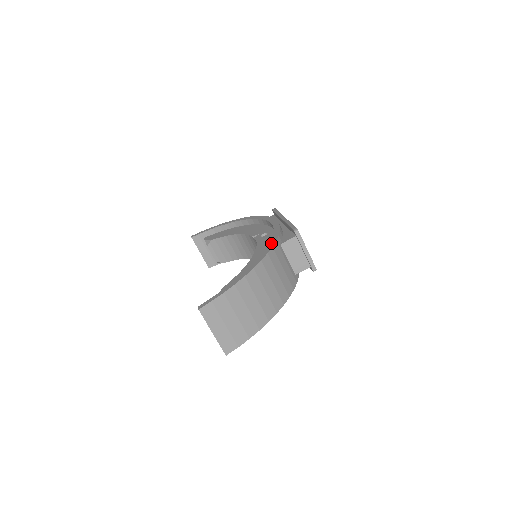
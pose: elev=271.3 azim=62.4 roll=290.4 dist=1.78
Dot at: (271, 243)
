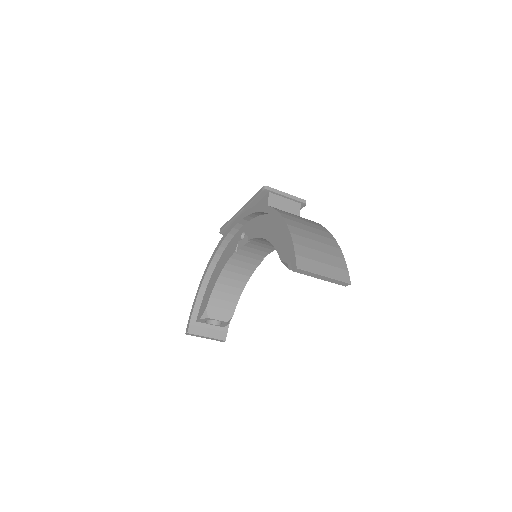
Dot at: (263, 209)
